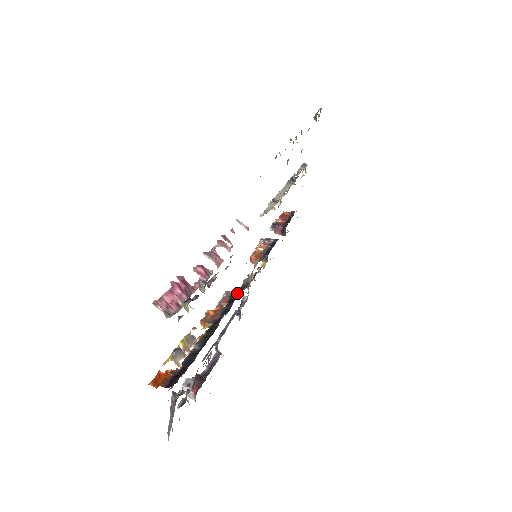
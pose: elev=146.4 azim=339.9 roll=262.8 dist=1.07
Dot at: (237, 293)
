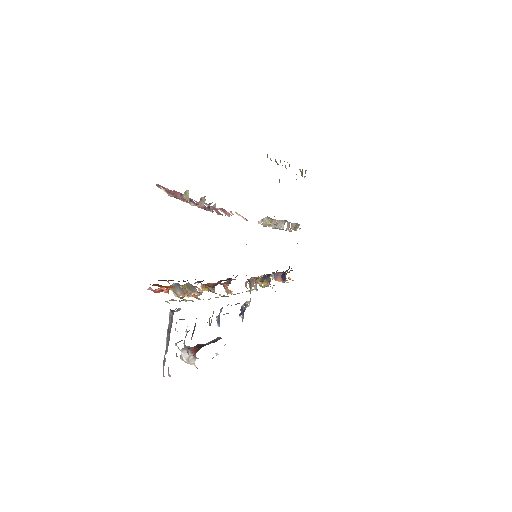
Dot at: occluded
